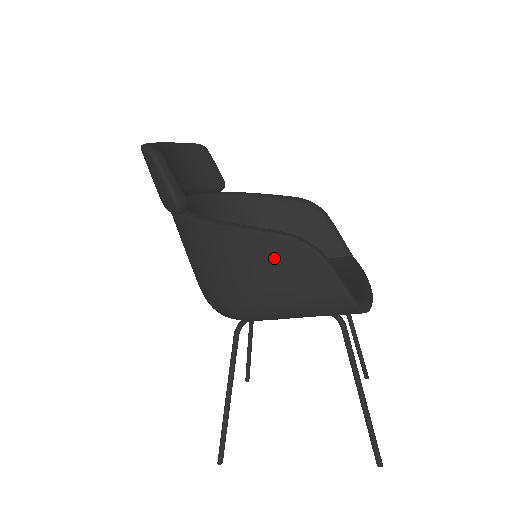
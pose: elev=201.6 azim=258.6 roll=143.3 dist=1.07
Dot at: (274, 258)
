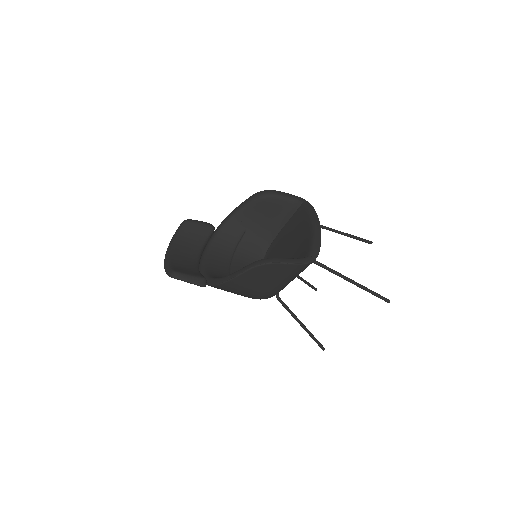
Dot at: (256, 277)
